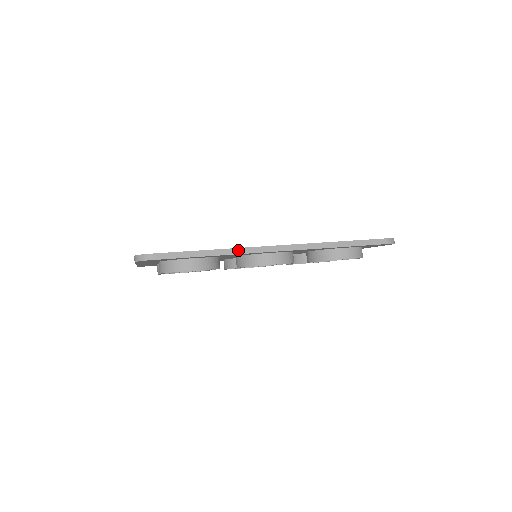
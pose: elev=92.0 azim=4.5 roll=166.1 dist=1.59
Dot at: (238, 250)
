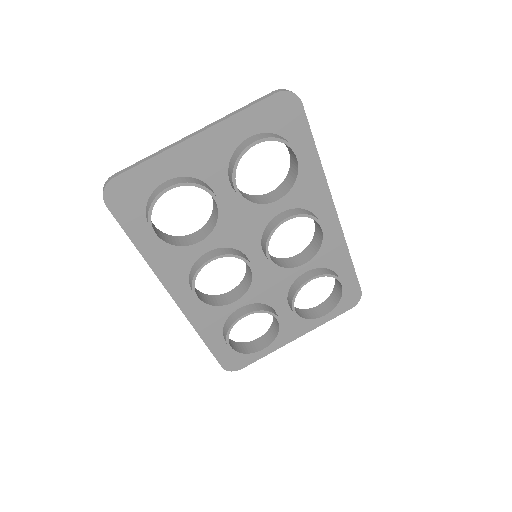
Dot at: (325, 178)
